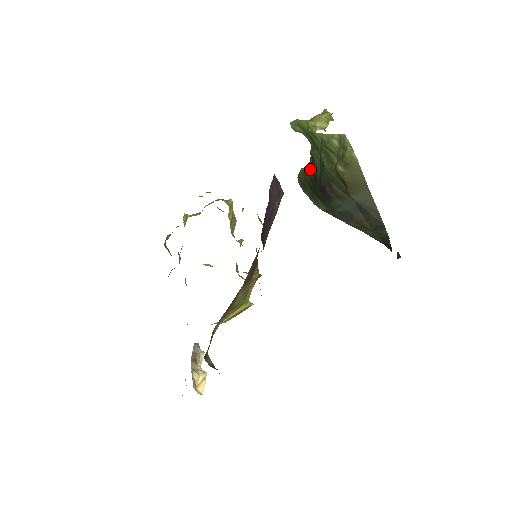
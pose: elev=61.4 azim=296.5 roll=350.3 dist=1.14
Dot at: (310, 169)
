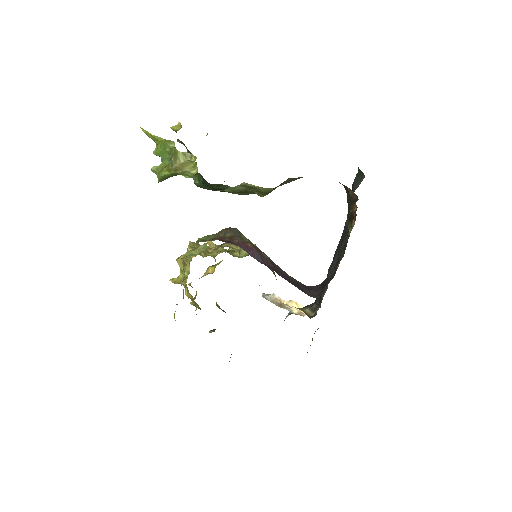
Dot at: (214, 188)
